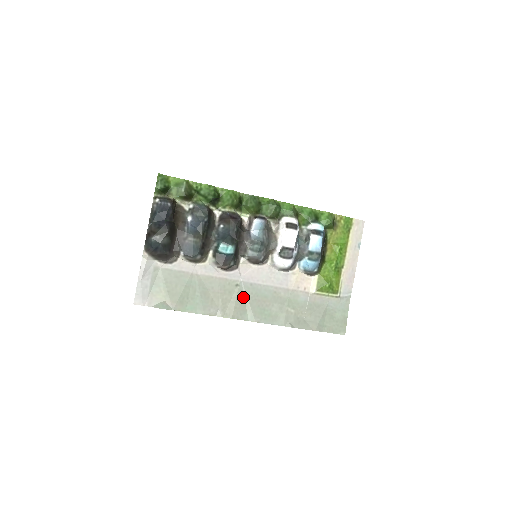
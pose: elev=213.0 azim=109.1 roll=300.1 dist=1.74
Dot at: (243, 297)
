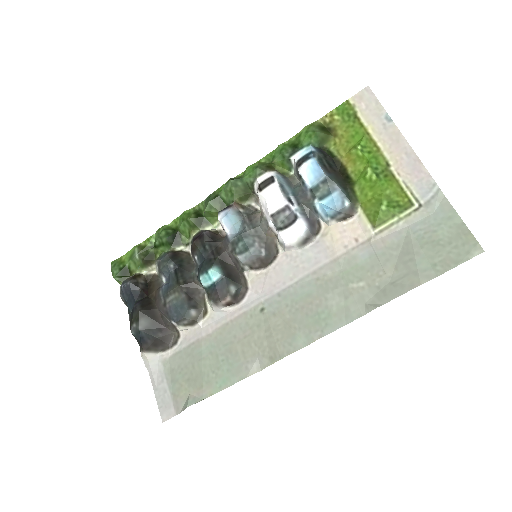
Dot at: (279, 319)
